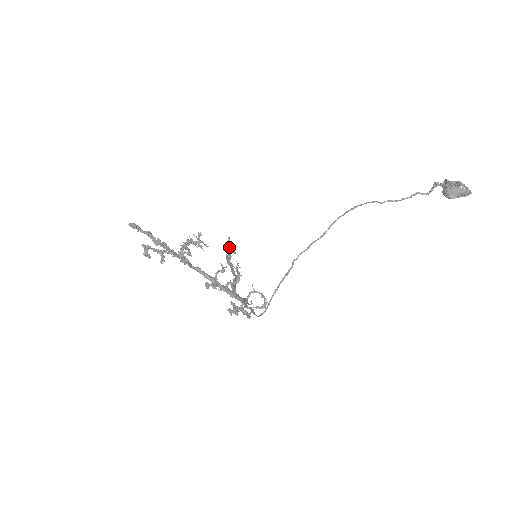
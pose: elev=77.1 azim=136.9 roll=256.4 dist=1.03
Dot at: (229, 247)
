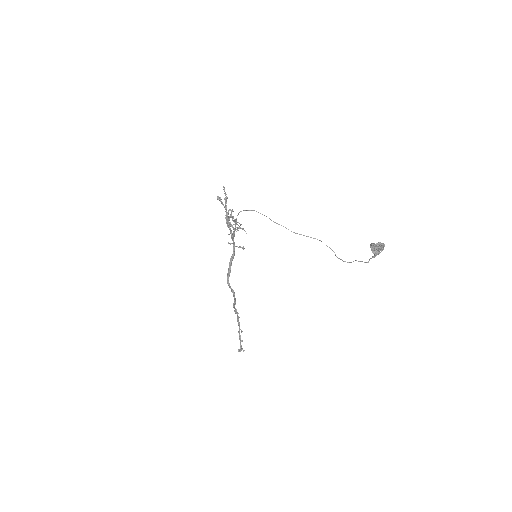
Dot at: occluded
